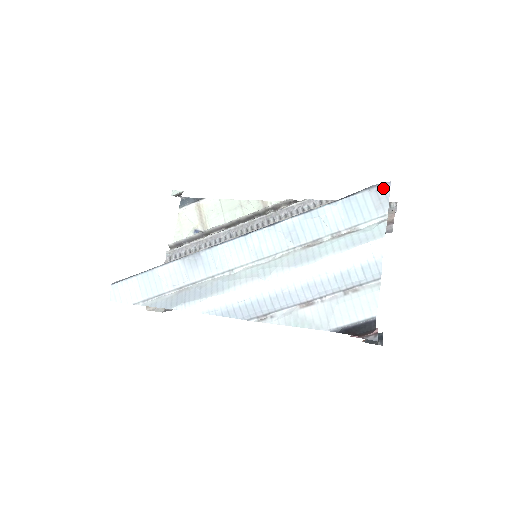
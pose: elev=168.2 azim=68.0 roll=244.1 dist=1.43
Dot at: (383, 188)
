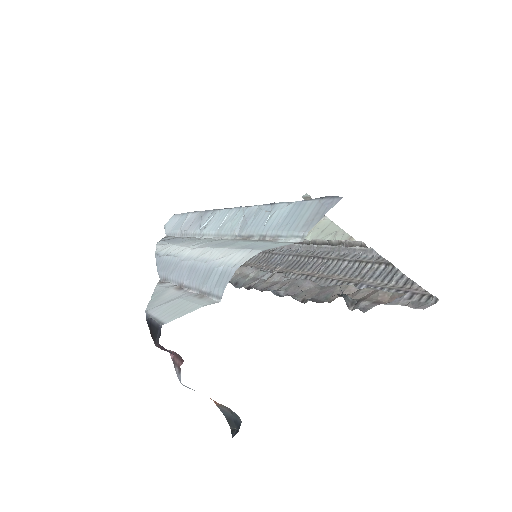
Dot at: (331, 202)
